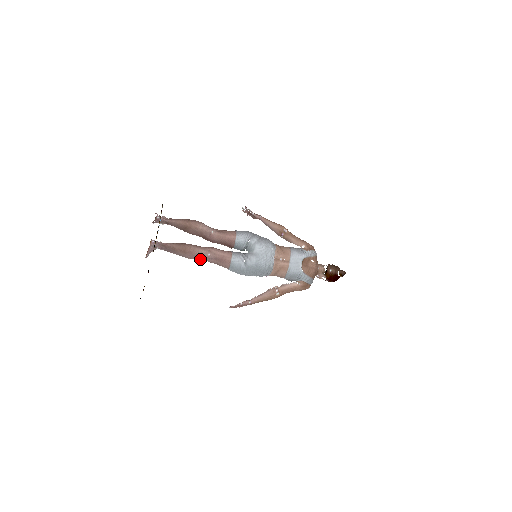
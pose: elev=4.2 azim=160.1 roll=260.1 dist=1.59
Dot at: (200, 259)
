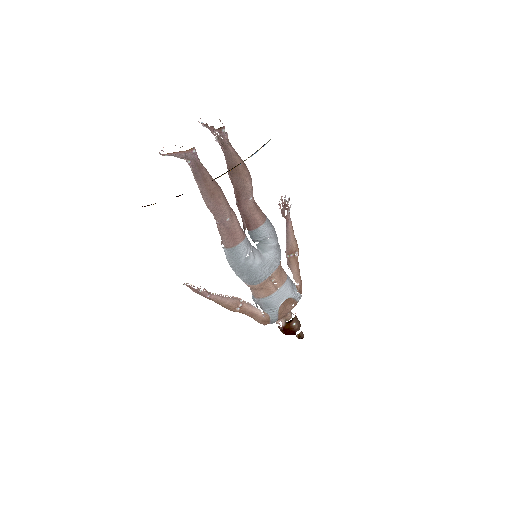
Dot at: (215, 215)
